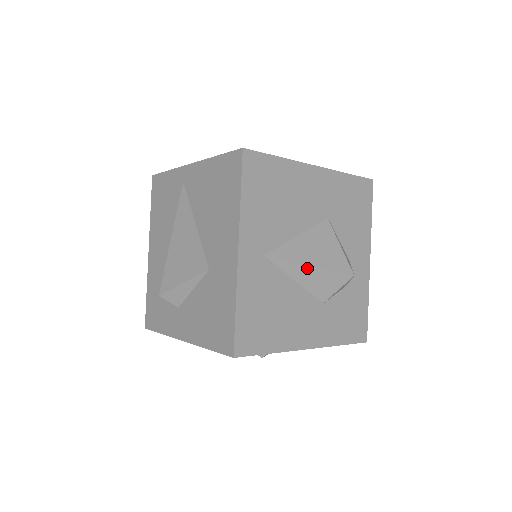
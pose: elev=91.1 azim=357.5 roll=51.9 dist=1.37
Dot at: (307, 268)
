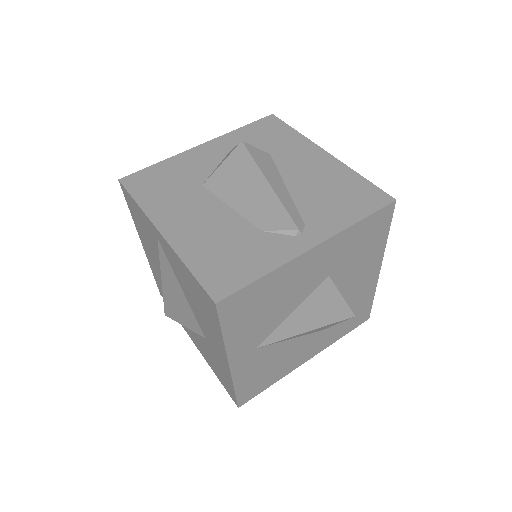
Dot at: (303, 333)
